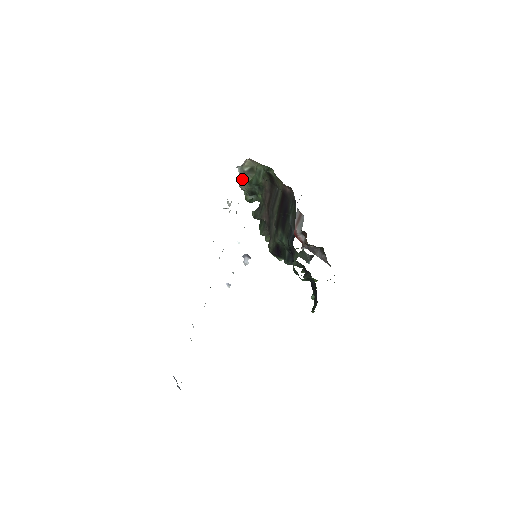
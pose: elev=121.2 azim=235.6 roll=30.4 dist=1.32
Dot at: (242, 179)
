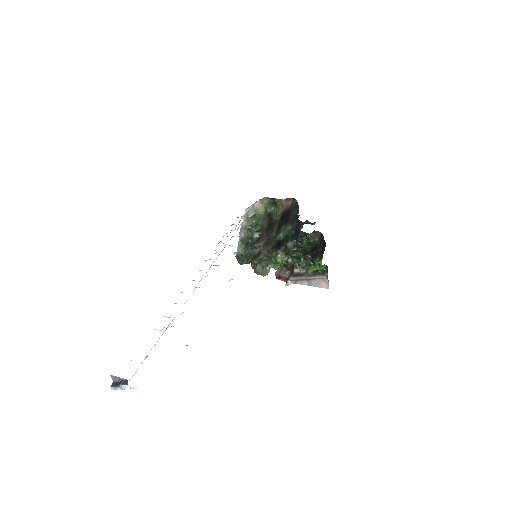
Dot at: (244, 225)
